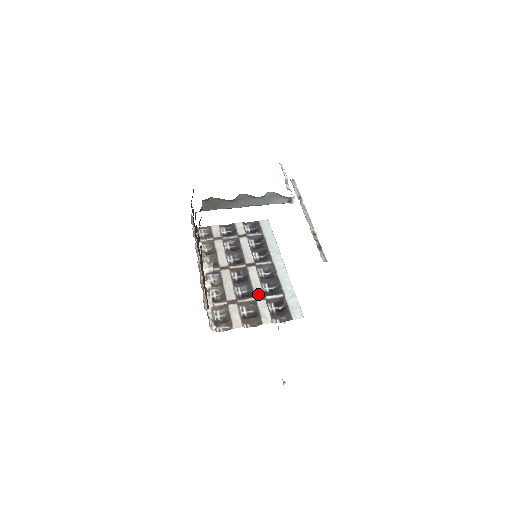
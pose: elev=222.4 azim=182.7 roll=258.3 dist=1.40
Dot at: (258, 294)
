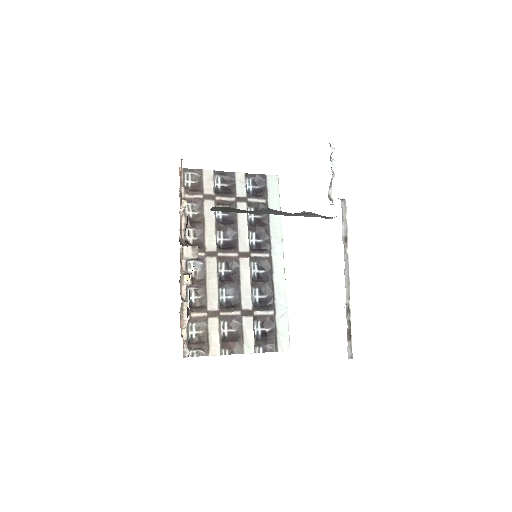
Dot at: (246, 306)
